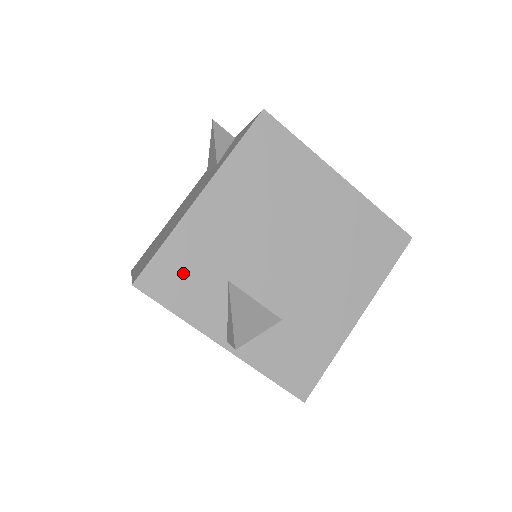
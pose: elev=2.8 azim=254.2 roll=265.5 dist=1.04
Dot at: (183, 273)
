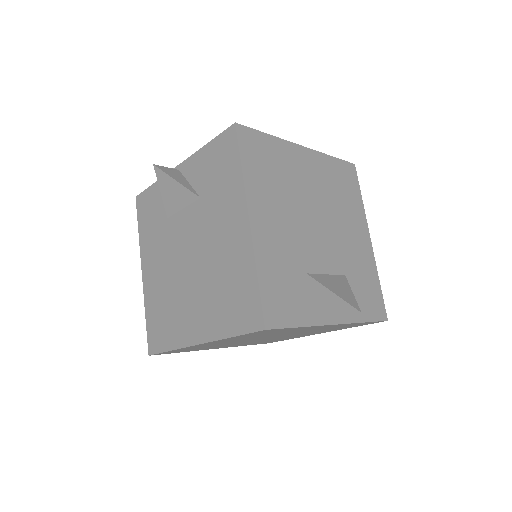
Dot at: (283, 291)
